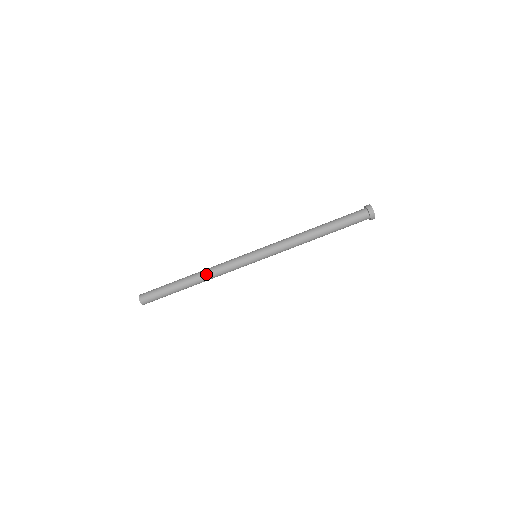
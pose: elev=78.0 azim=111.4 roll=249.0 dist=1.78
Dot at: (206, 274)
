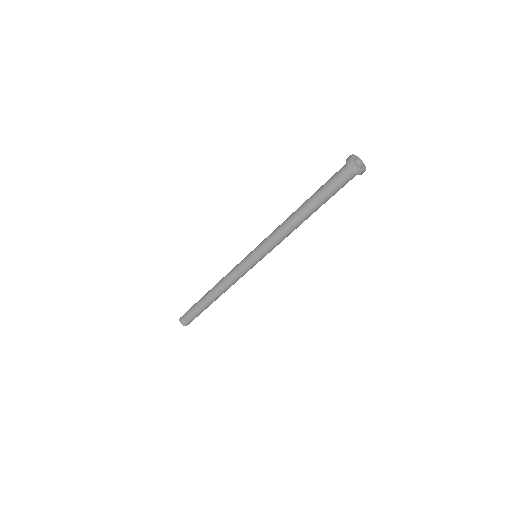
Dot at: (221, 290)
